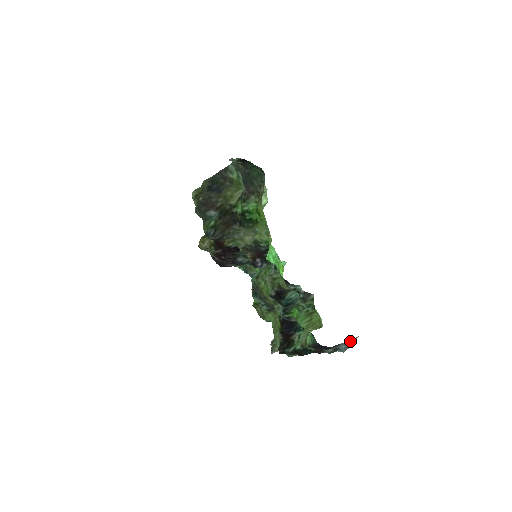
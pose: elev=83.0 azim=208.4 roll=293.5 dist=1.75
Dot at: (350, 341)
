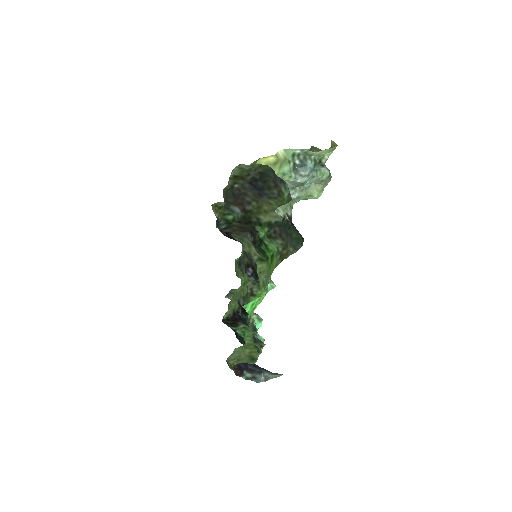
Dot at: (272, 375)
